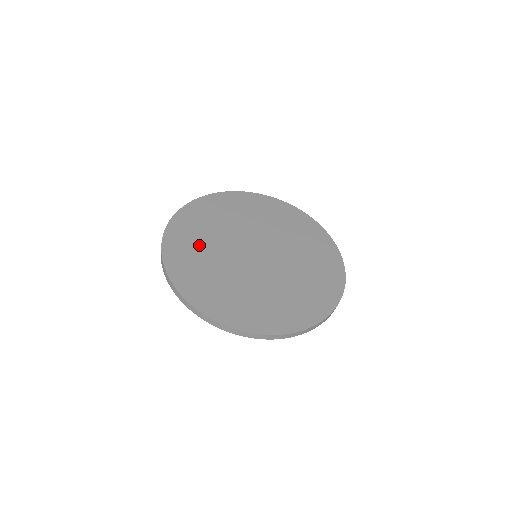
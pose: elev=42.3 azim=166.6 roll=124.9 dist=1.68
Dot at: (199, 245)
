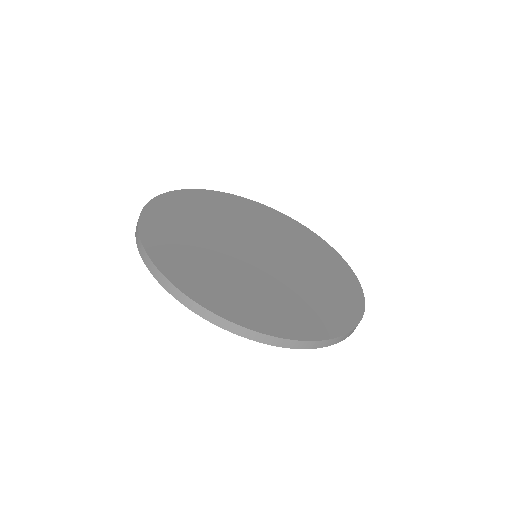
Dot at: (187, 238)
